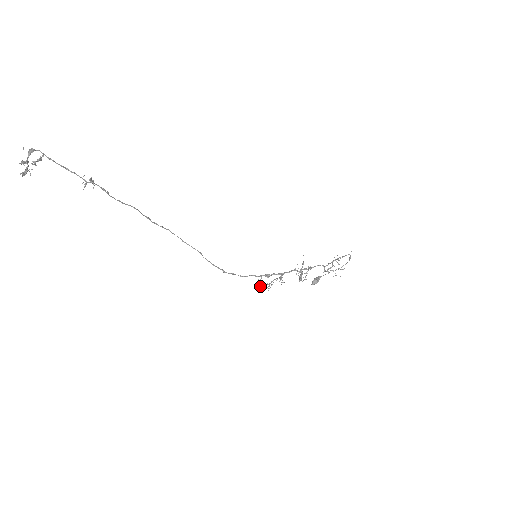
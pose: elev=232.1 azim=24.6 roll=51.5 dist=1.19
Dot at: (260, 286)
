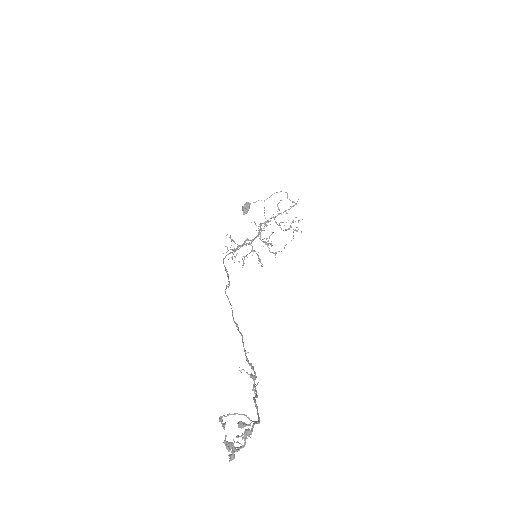
Dot at: occluded
